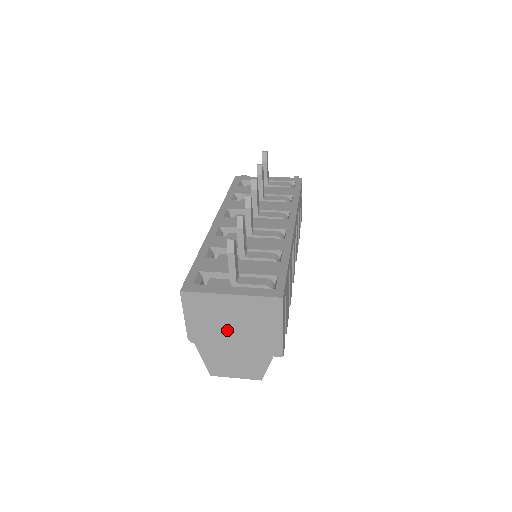
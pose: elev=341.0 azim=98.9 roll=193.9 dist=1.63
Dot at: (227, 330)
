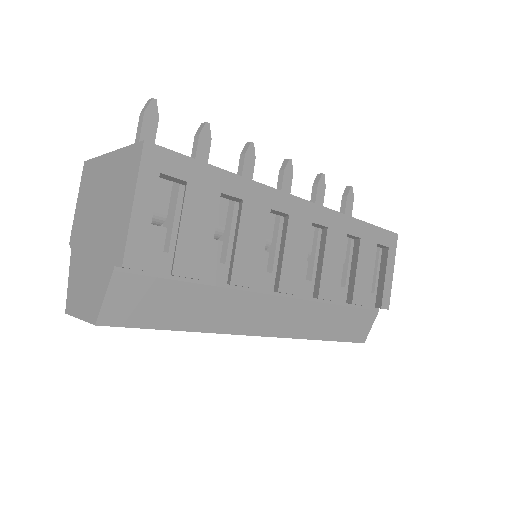
Dot at: (95, 218)
